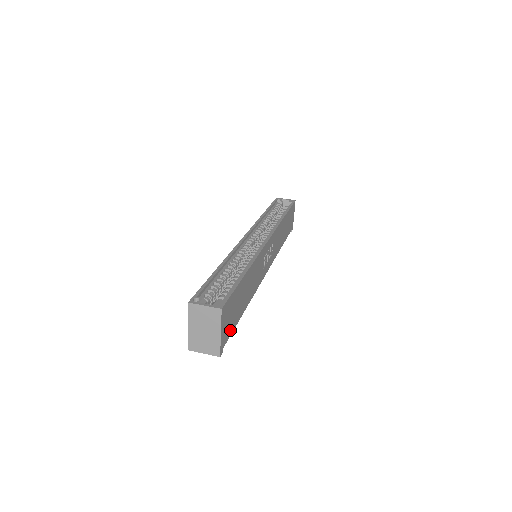
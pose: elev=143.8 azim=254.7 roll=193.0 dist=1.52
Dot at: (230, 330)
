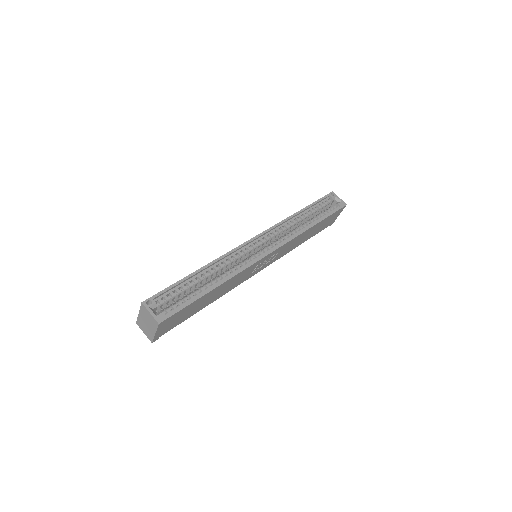
Dot at: (174, 326)
